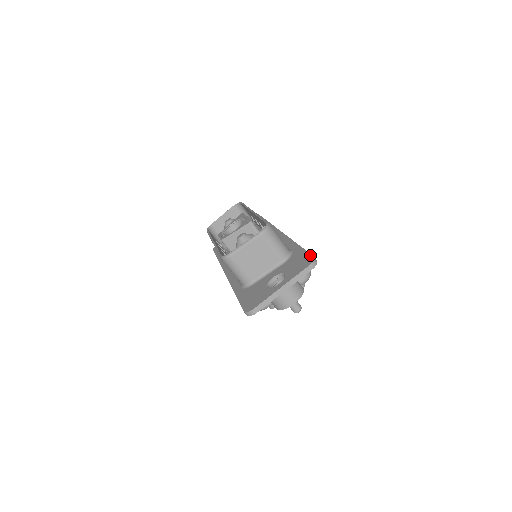
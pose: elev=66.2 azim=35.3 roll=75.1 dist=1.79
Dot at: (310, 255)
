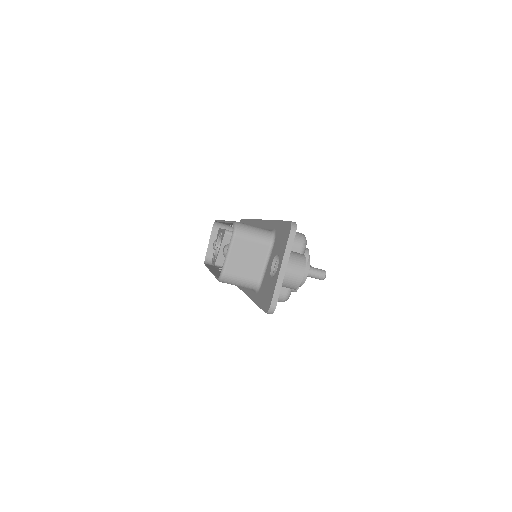
Dot at: (287, 222)
